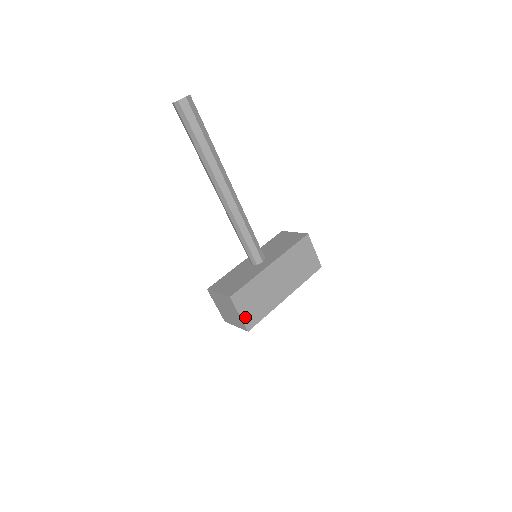
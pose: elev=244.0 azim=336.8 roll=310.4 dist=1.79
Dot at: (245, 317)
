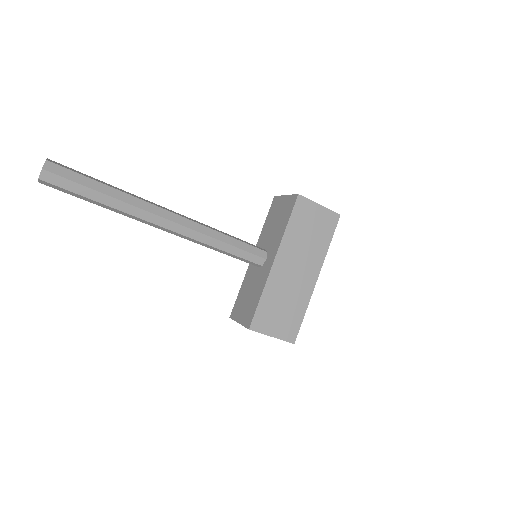
Dot at: (281, 334)
